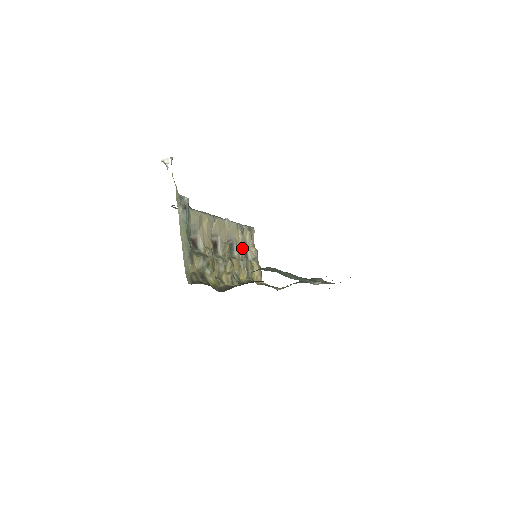
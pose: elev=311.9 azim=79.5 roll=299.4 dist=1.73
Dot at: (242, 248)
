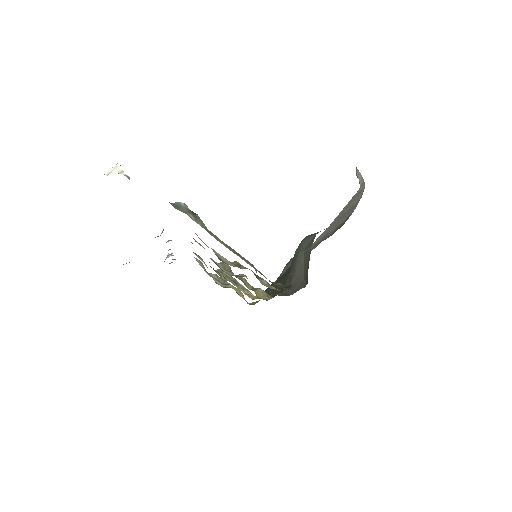
Dot at: (220, 269)
